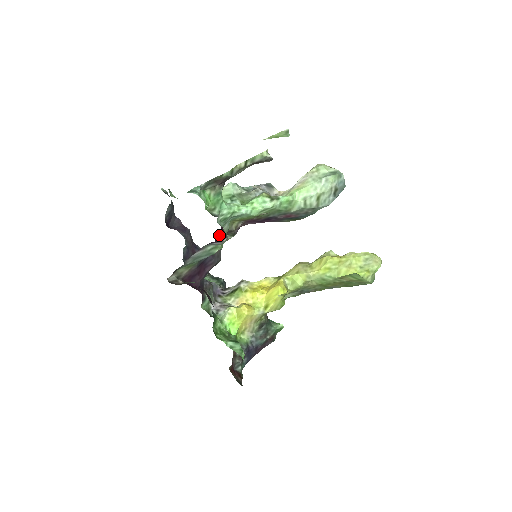
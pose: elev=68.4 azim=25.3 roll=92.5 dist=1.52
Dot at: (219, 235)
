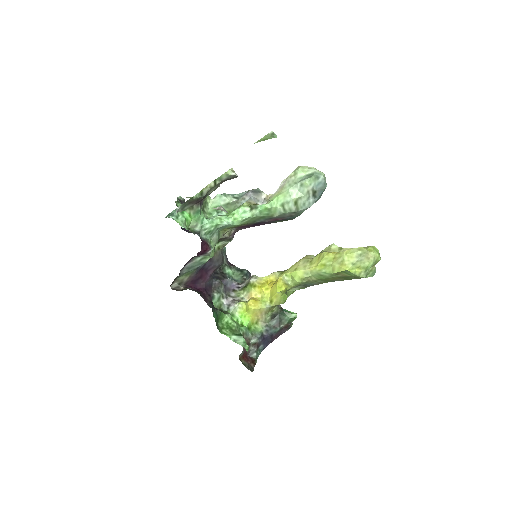
Dot at: occluded
